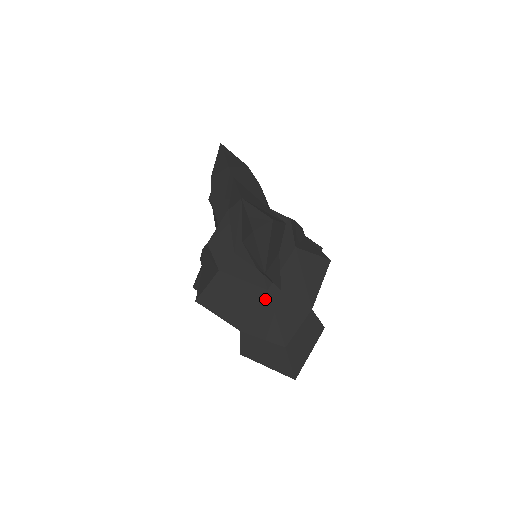
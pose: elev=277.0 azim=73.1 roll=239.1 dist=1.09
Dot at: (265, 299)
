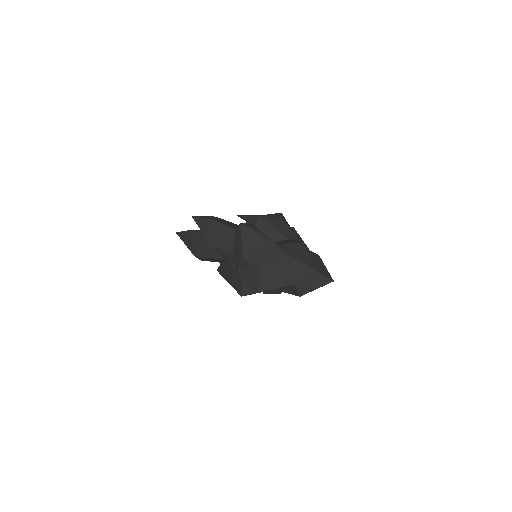
Dot at: (291, 260)
